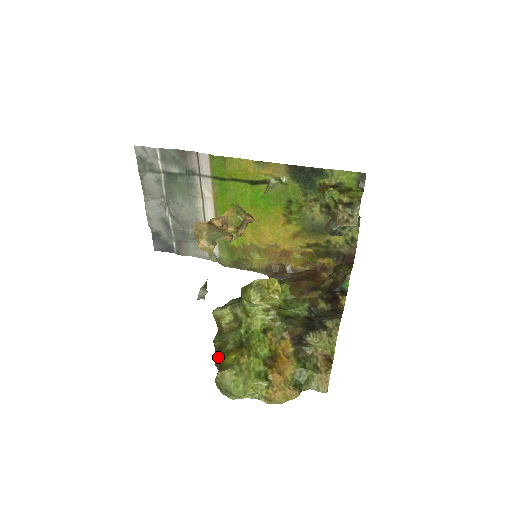
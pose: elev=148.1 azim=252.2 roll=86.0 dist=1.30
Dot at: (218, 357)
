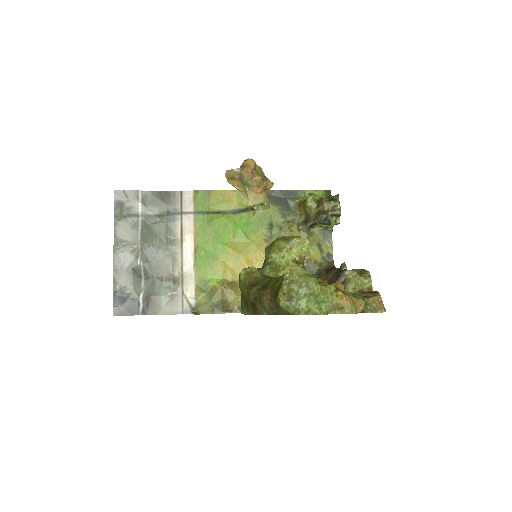
Dot at: (267, 290)
